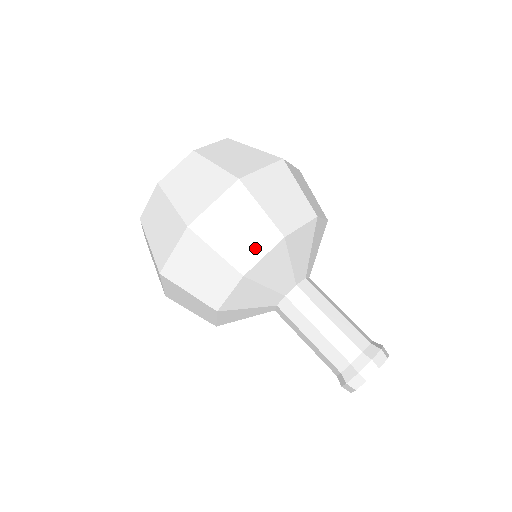
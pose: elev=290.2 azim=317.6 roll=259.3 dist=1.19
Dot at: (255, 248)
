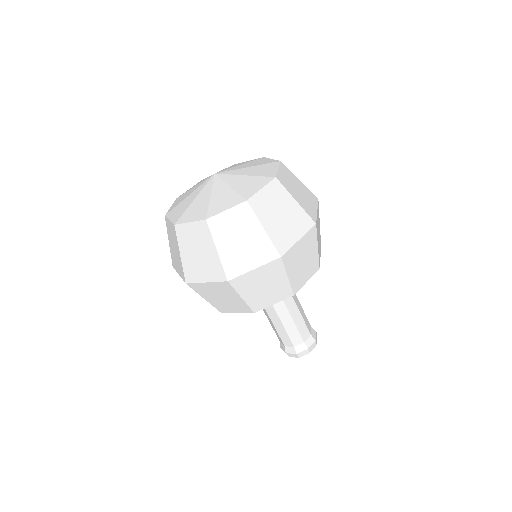
Dot at: (270, 299)
